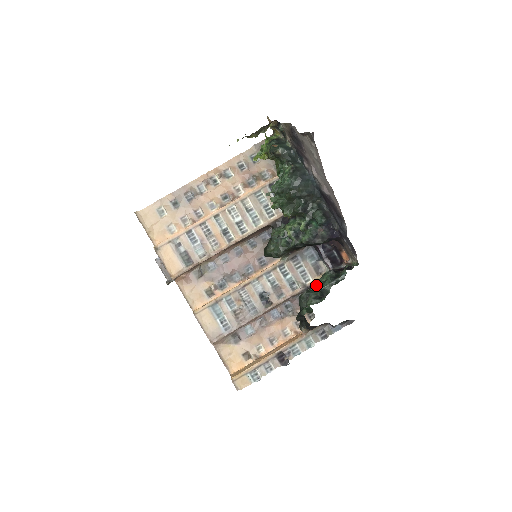
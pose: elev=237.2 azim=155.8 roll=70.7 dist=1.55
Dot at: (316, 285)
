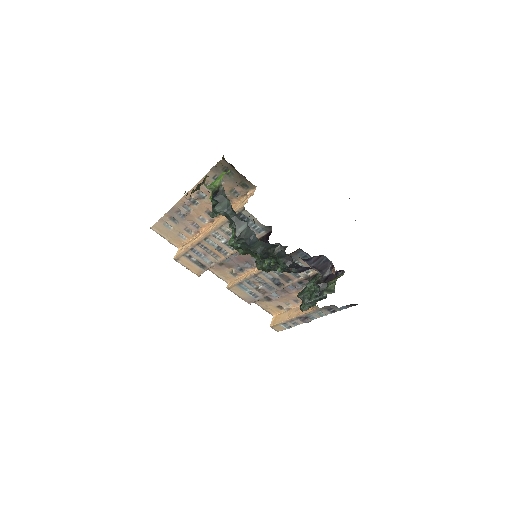
Dot at: occluded
